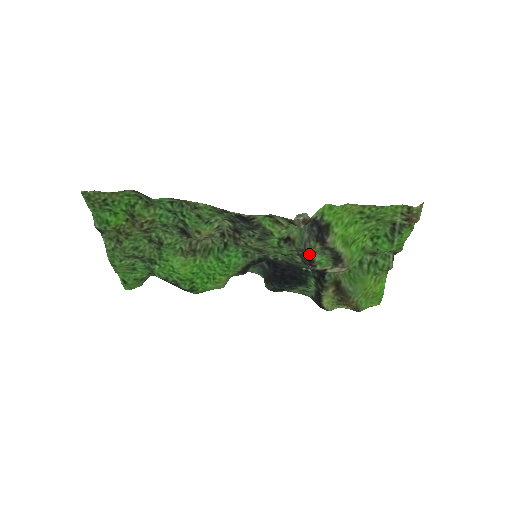
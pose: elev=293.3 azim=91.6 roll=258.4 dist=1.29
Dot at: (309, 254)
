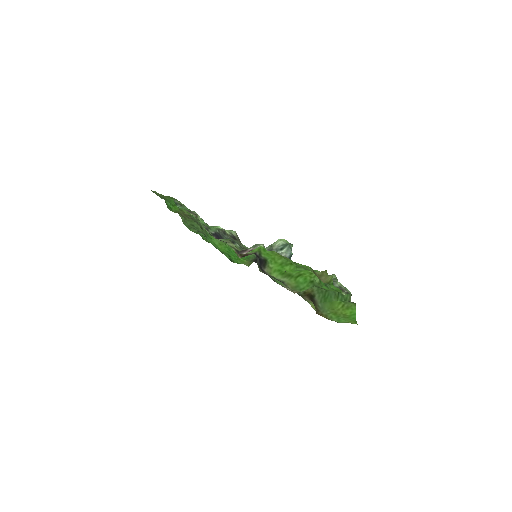
Dot at: occluded
